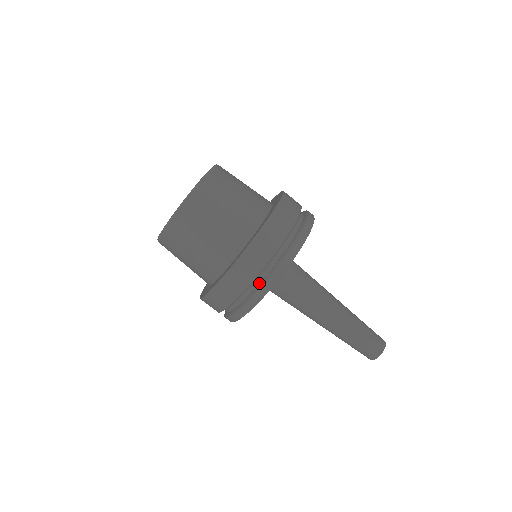
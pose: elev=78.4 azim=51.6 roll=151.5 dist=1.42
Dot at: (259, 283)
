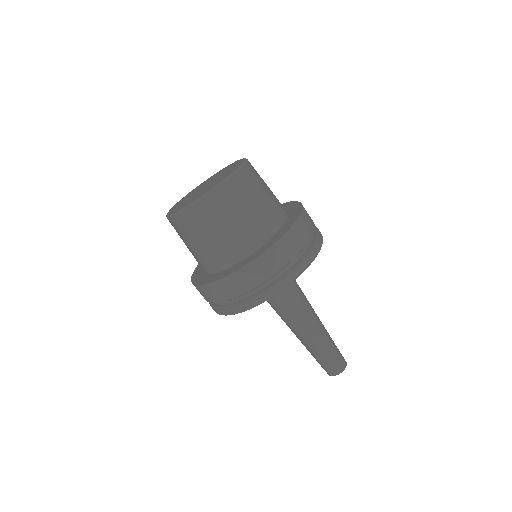
Dot at: (296, 262)
